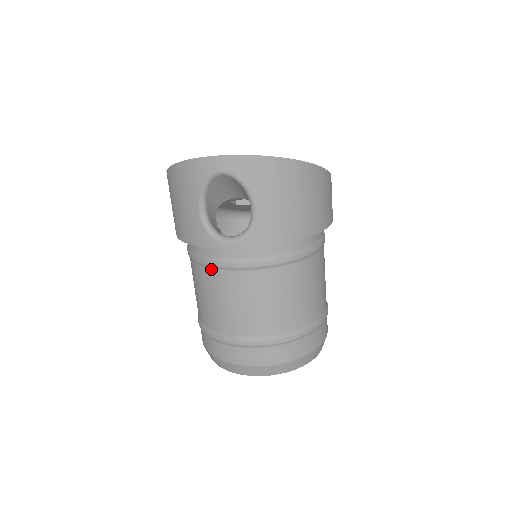
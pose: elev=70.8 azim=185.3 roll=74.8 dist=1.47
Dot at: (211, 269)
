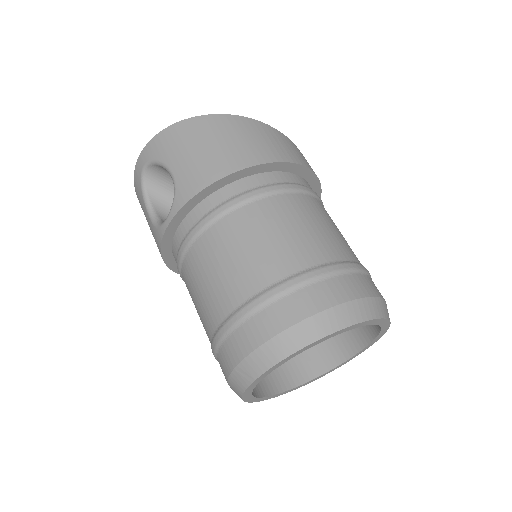
Dot at: (182, 269)
